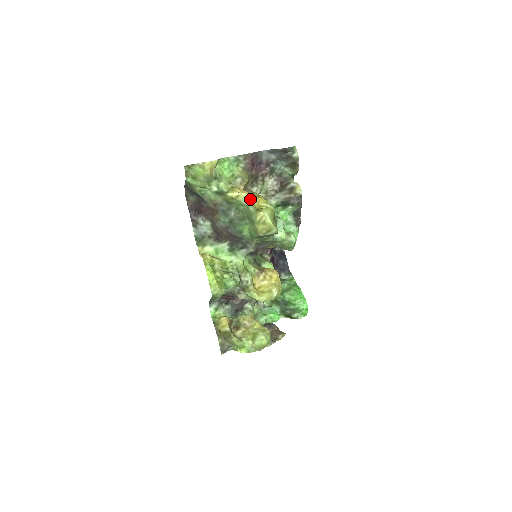
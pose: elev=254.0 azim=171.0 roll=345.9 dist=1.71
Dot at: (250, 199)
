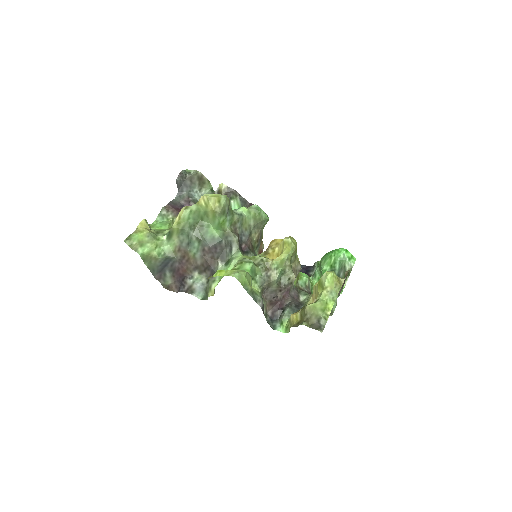
Dot at: occluded
